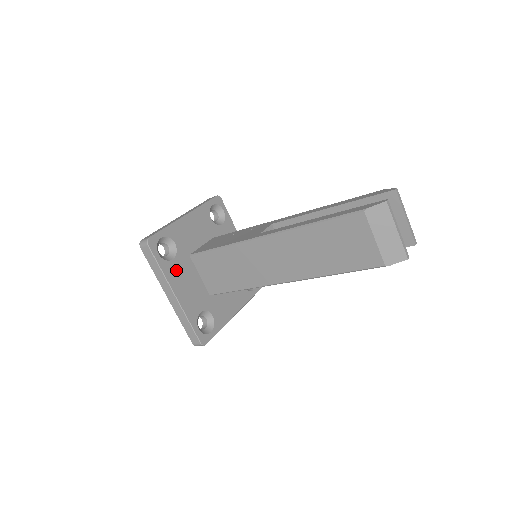
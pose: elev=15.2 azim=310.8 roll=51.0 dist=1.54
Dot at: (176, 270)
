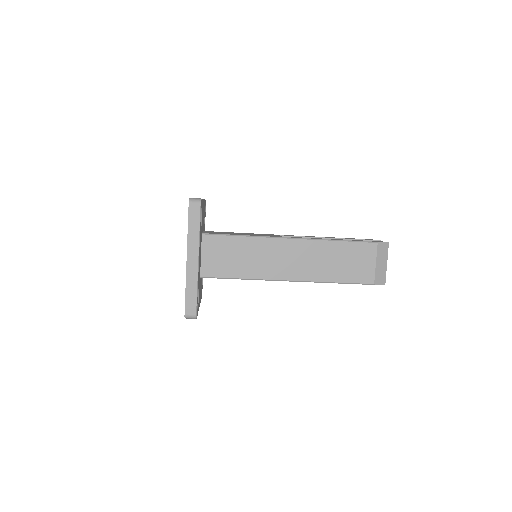
Dot at: (200, 239)
